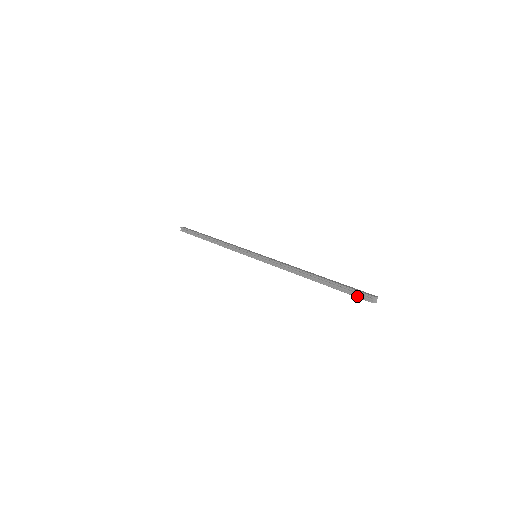
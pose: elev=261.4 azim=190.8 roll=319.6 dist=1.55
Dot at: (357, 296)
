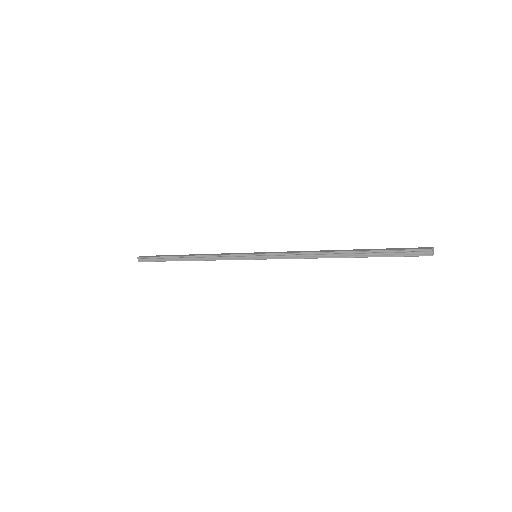
Dot at: (410, 255)
